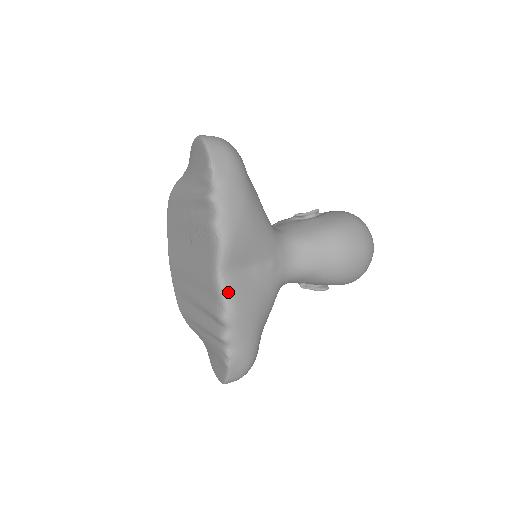
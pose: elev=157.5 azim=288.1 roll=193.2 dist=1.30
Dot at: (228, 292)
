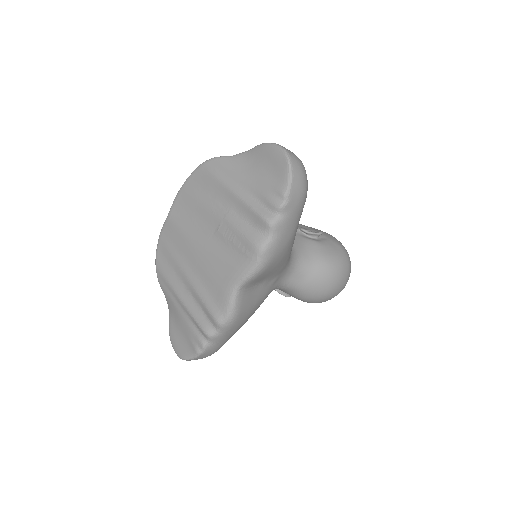
Dot at: (237, 305)
